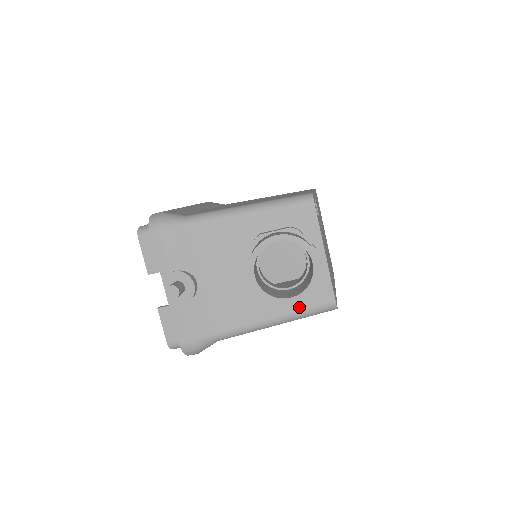
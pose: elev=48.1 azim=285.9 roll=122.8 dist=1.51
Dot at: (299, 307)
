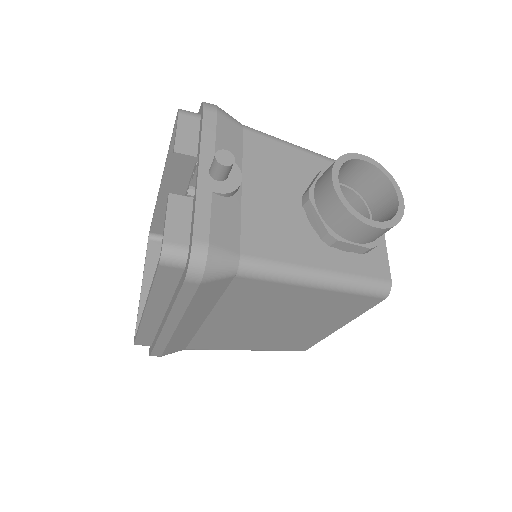
Dot at: (352, 269)
